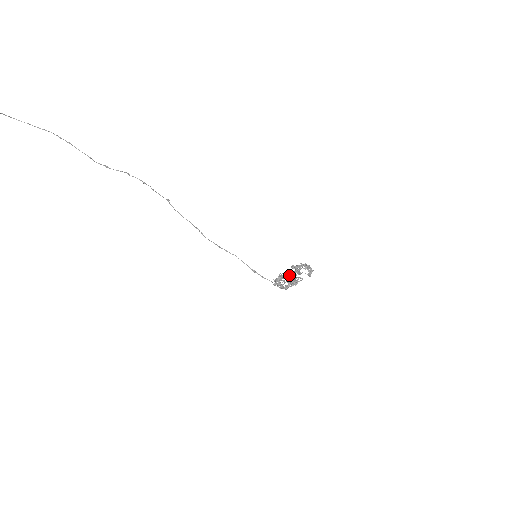
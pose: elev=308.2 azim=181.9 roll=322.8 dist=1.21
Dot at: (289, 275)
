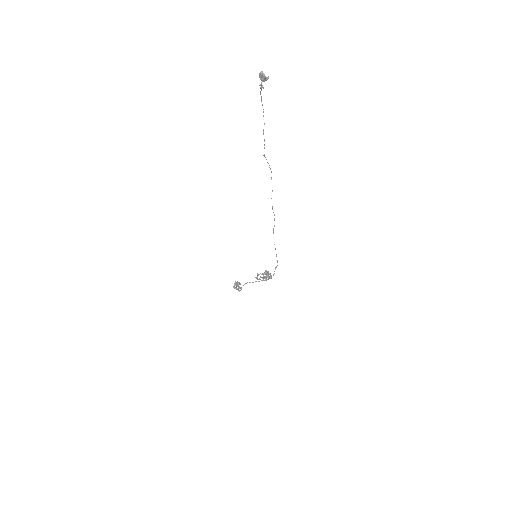
Dot at: occluded
